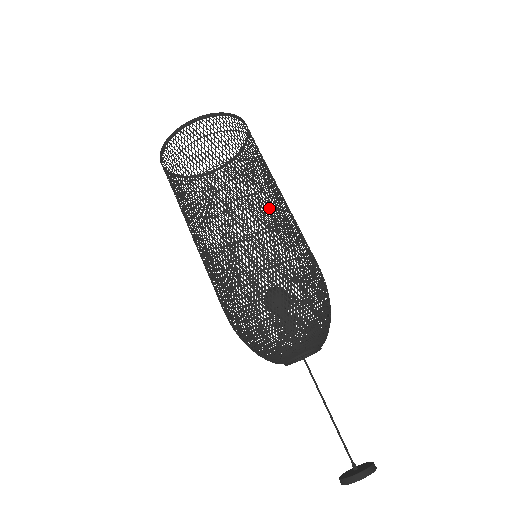
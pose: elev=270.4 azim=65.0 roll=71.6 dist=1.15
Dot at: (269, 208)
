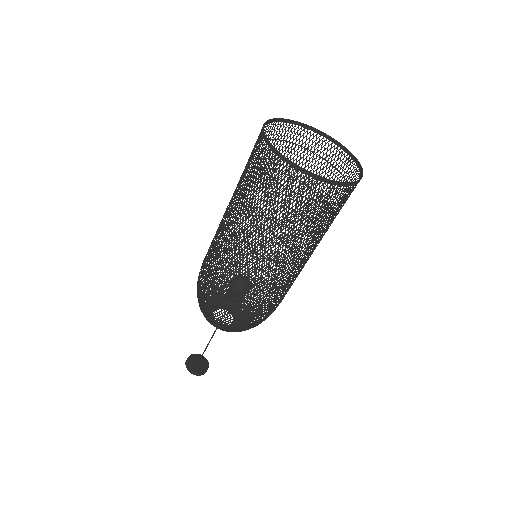
Dot at: (289, 275)
